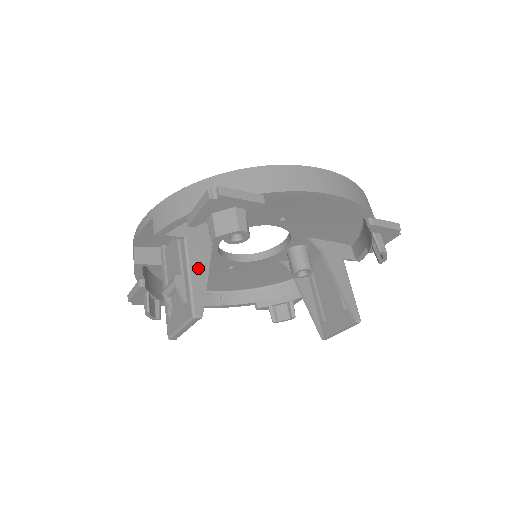
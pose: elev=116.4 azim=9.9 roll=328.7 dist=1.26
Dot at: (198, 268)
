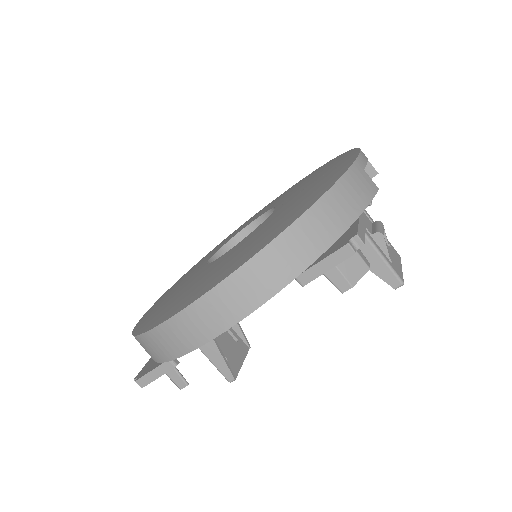
Dot at: (206, 345)
